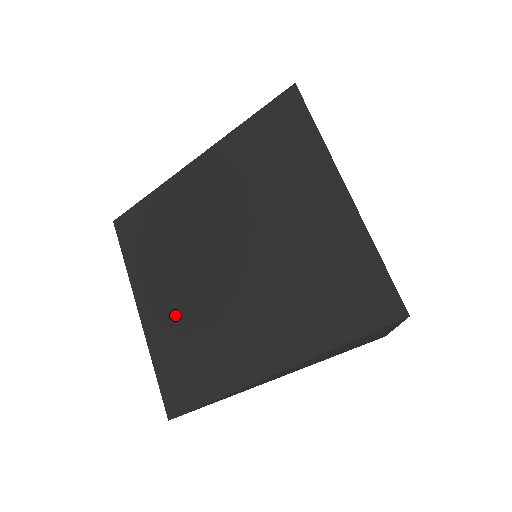
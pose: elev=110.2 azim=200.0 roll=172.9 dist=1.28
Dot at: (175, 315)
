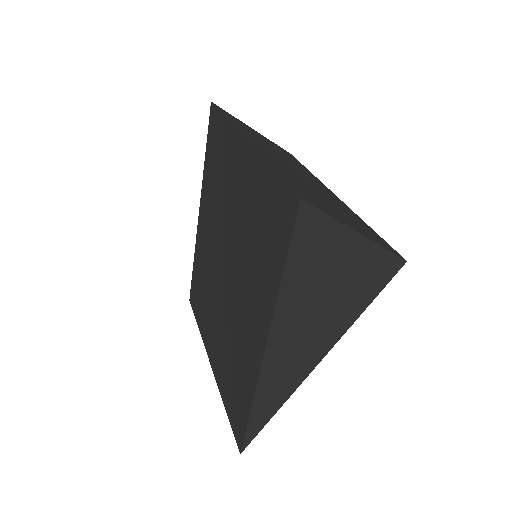
Dot at: (220, 346)
